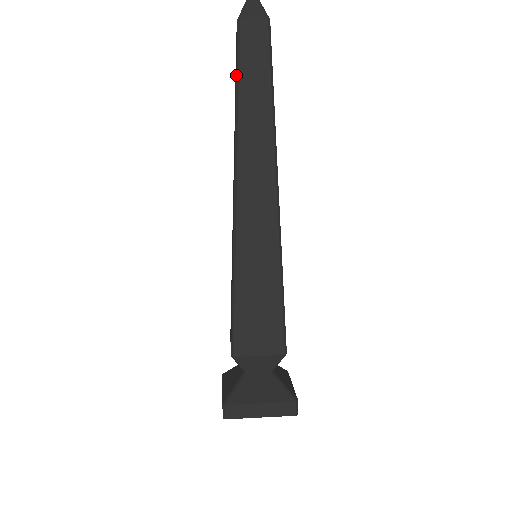
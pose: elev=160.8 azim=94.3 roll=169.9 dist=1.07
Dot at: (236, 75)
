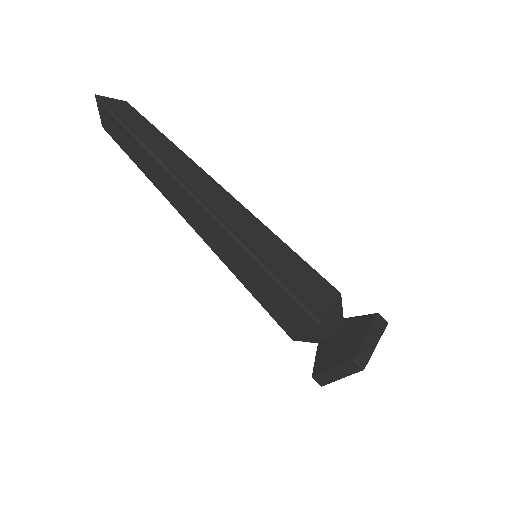
Dot at: (139, 143)
